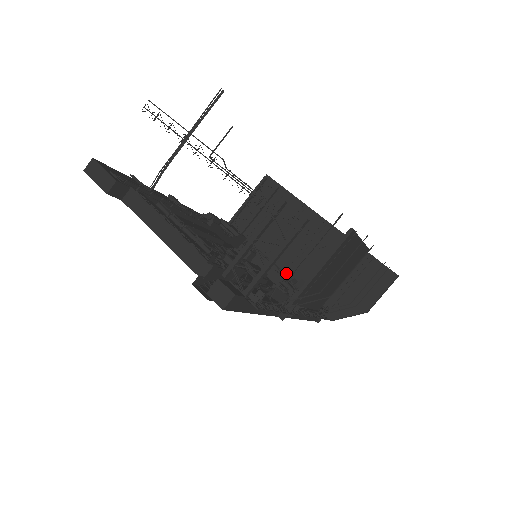
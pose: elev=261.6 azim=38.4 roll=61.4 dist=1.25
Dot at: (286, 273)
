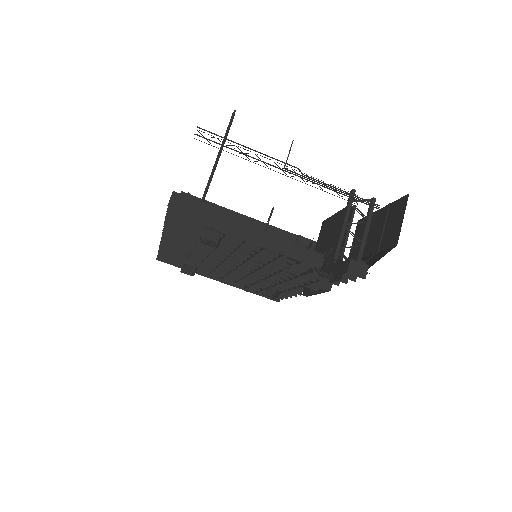
Dot at: occluded
